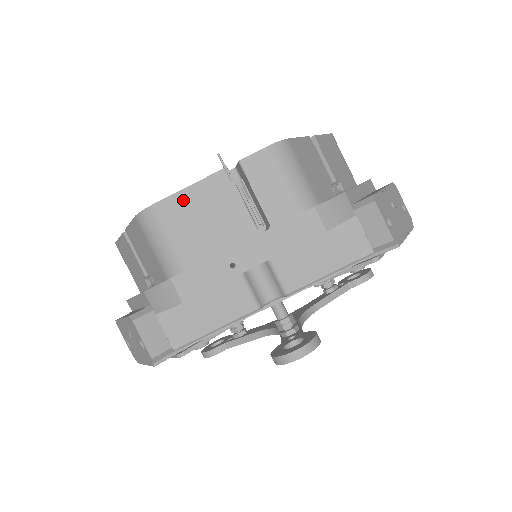
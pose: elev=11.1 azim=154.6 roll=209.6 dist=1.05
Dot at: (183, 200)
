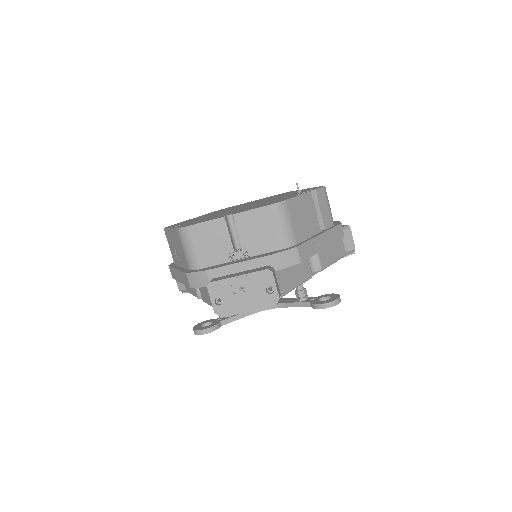
Dot at: (297, 202)
